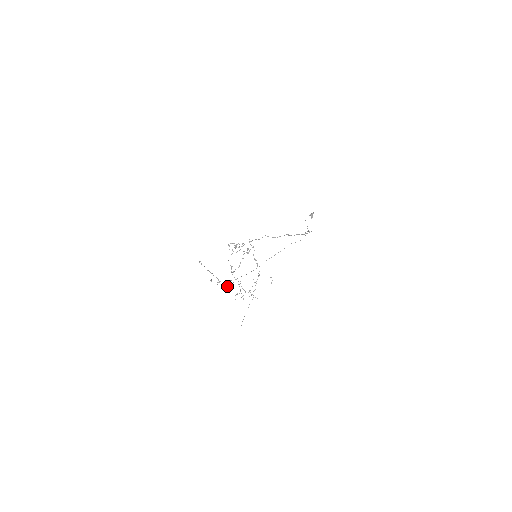
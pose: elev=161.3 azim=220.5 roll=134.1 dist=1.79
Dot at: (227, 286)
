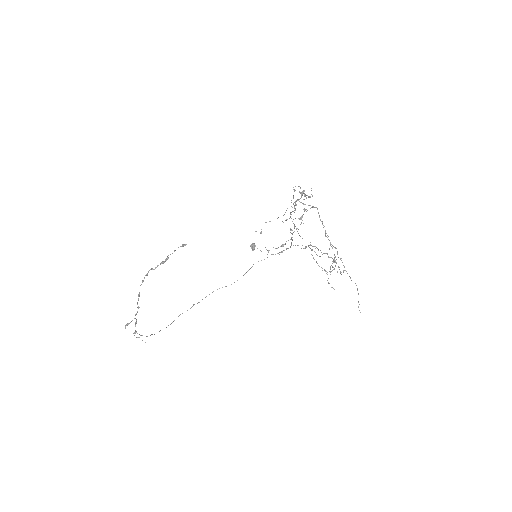
Dot at: (312, 249)
